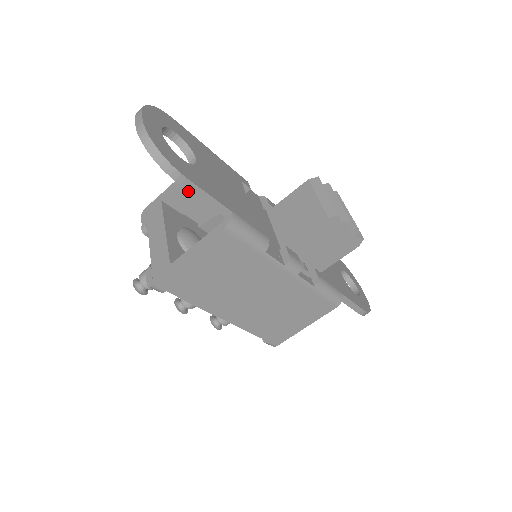
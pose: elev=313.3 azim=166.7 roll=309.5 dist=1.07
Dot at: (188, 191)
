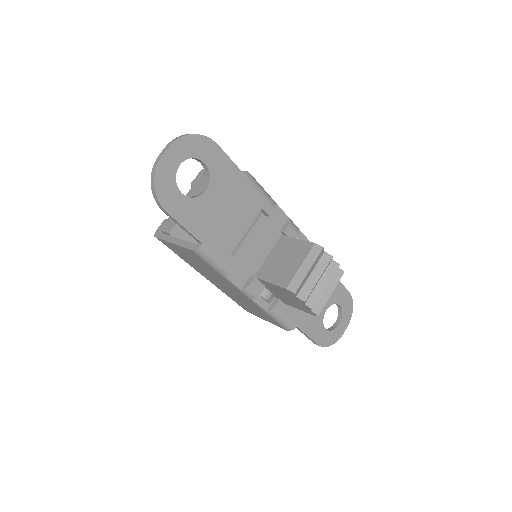
Dot at: occluded
